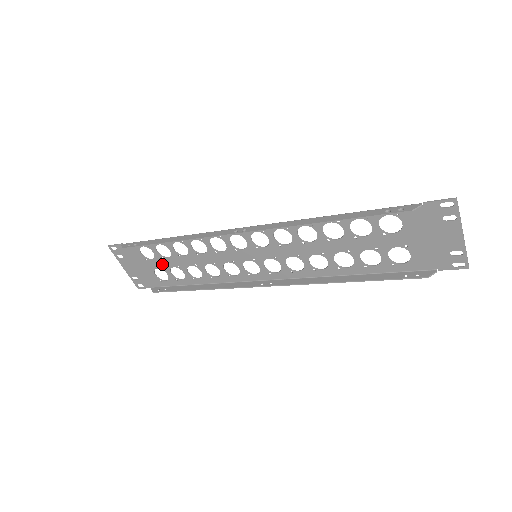
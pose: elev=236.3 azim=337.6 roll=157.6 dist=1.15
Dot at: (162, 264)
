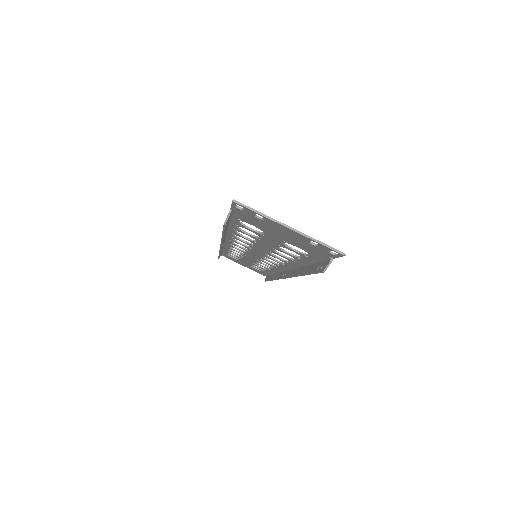
Dot at: (246, 263)
